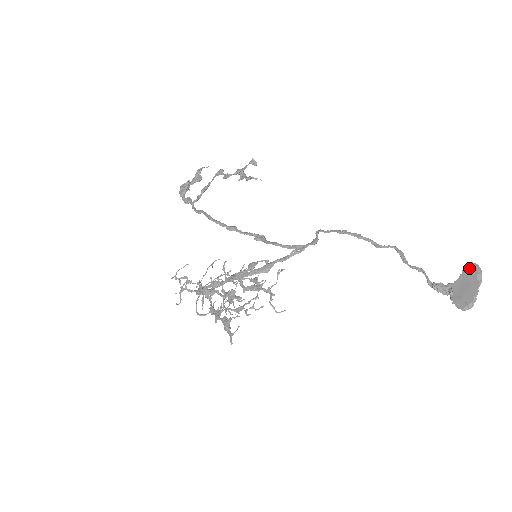
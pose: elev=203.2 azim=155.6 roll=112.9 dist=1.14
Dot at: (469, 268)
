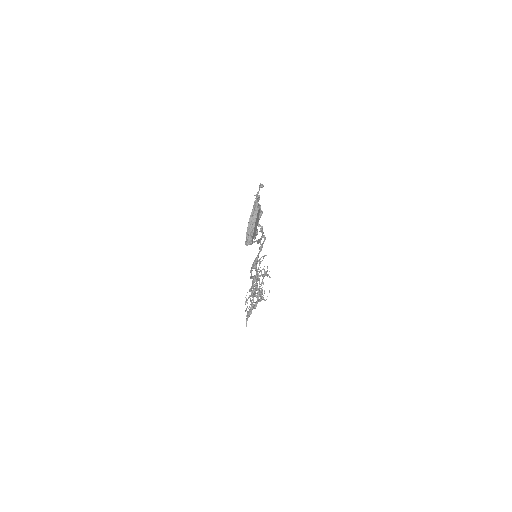
Dot at: occluded
